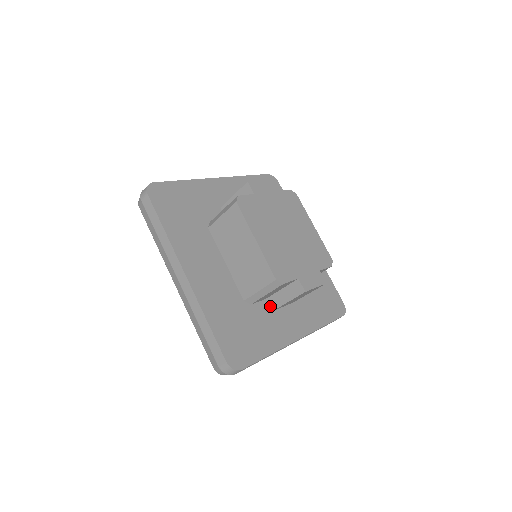
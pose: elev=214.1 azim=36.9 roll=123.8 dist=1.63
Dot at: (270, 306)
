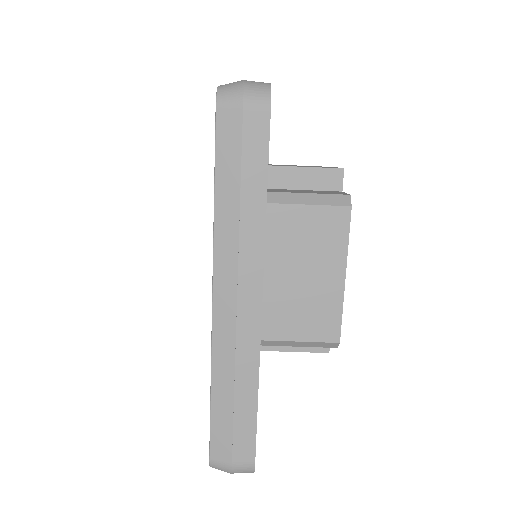
Dot at: occluded
